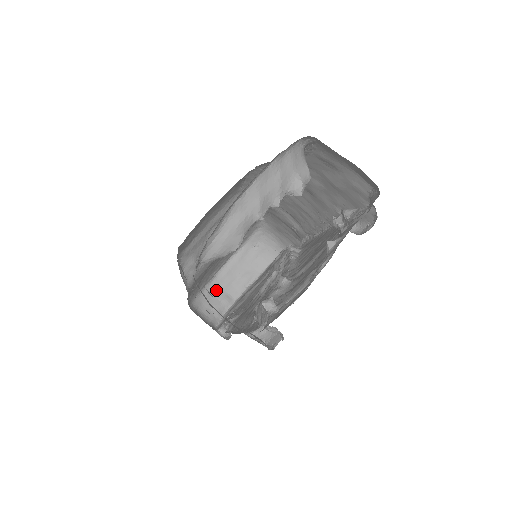
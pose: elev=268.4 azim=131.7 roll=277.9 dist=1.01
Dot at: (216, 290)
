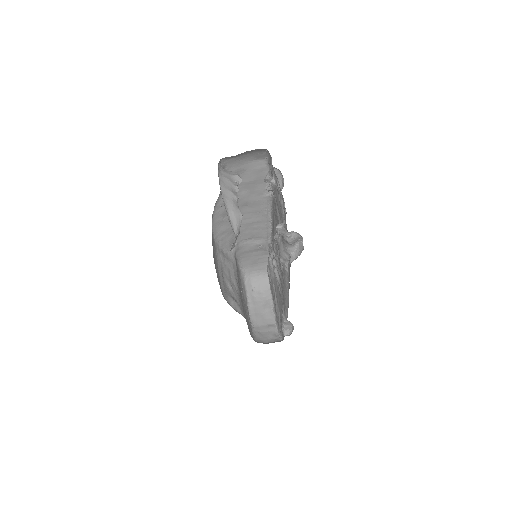
Dot at: (260, 329)
